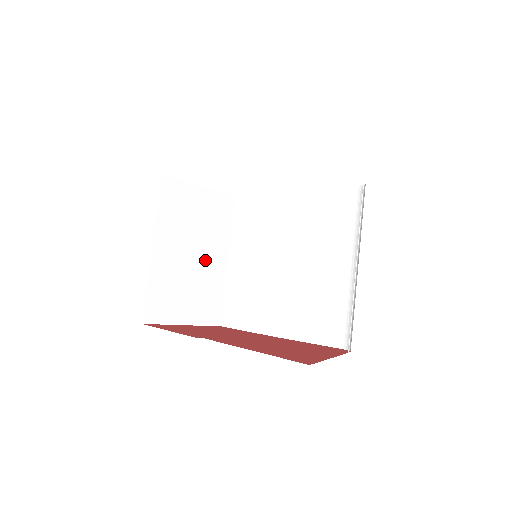
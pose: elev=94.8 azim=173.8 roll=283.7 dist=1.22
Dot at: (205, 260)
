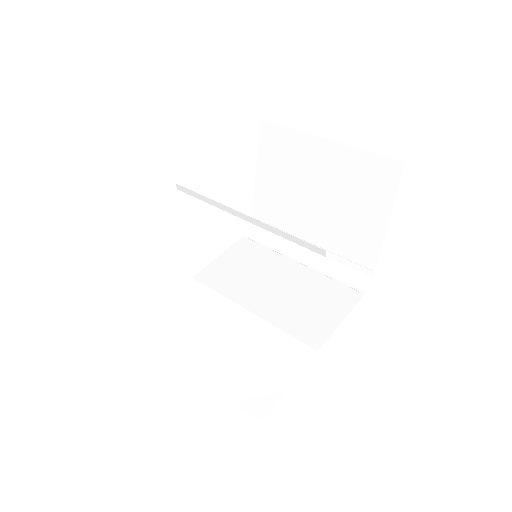
Dot at: occluded
